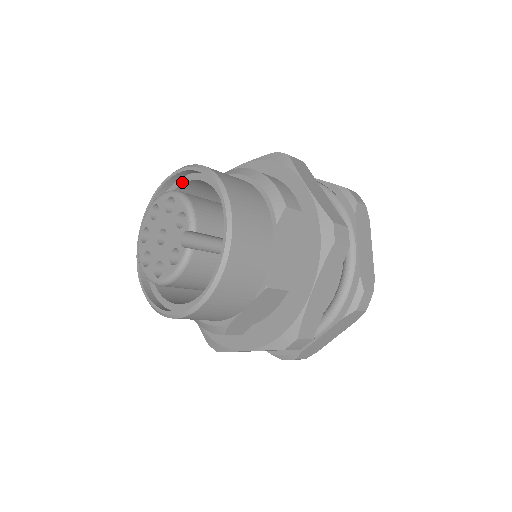
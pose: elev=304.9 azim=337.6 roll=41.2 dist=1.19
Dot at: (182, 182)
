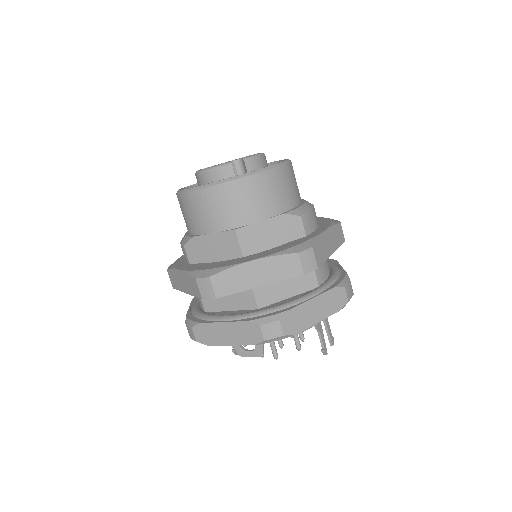
Dot at: occluded
